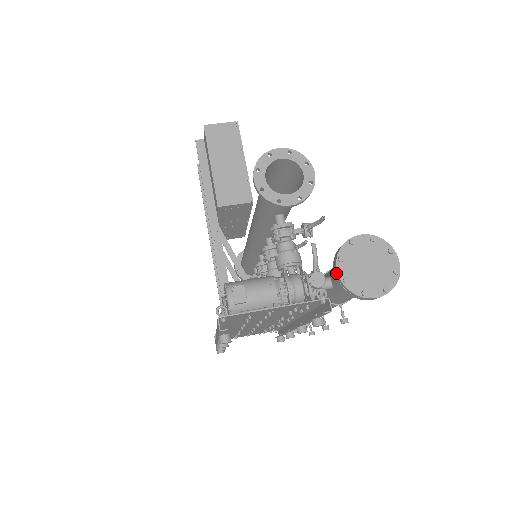
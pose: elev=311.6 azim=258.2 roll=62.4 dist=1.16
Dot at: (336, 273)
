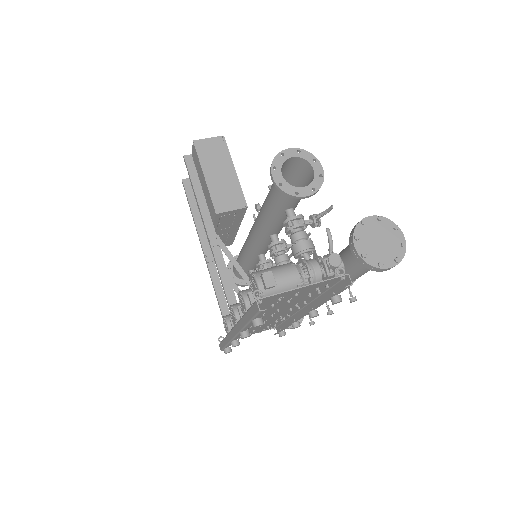
Dot at: (354, 250)
